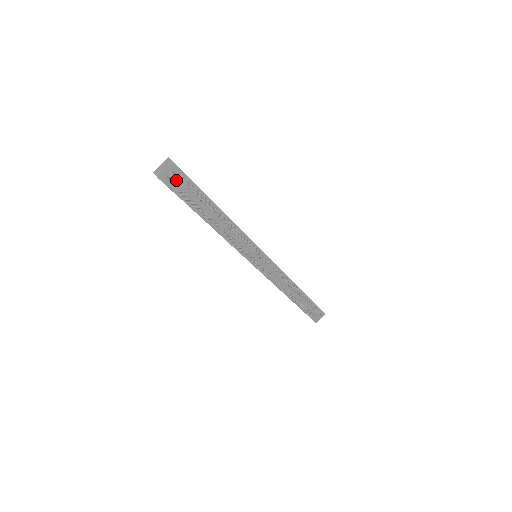
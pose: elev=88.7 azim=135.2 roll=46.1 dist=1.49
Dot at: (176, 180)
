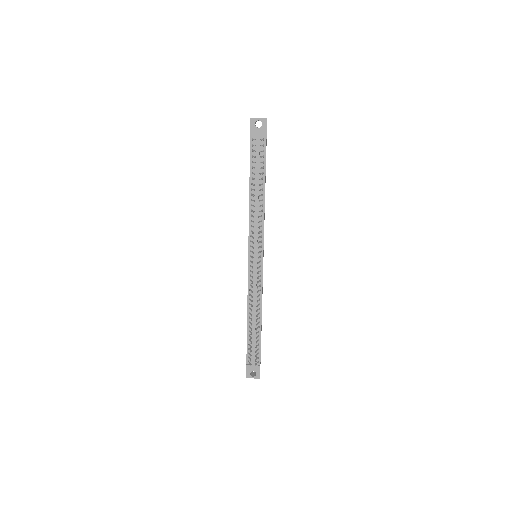
Dot at: (258, 130)
